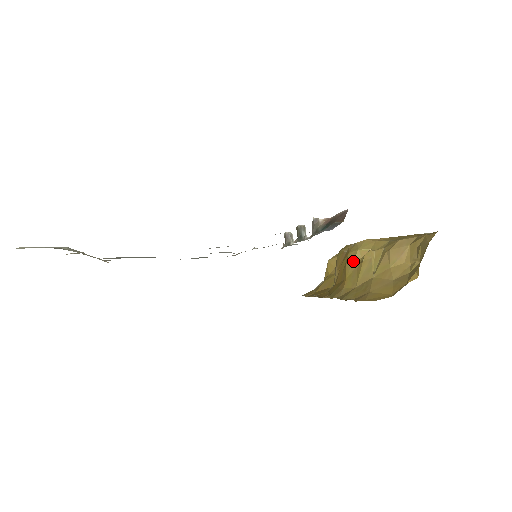
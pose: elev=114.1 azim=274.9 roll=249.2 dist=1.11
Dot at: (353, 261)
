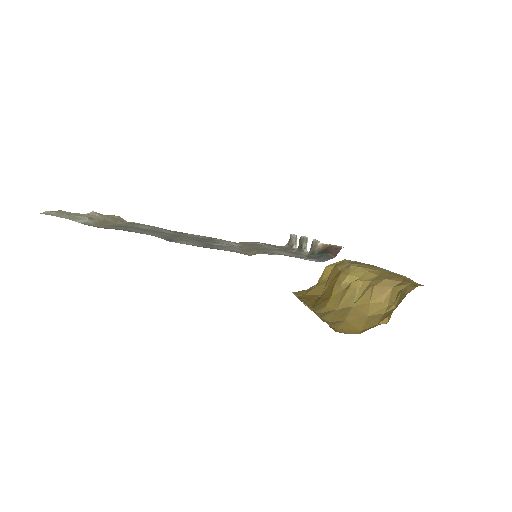
Dot at: (341, 284)
